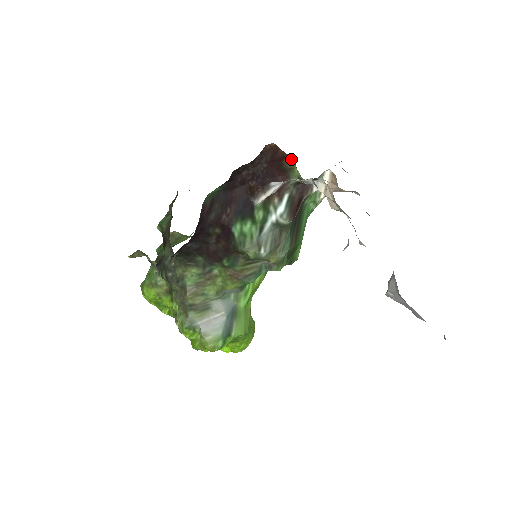
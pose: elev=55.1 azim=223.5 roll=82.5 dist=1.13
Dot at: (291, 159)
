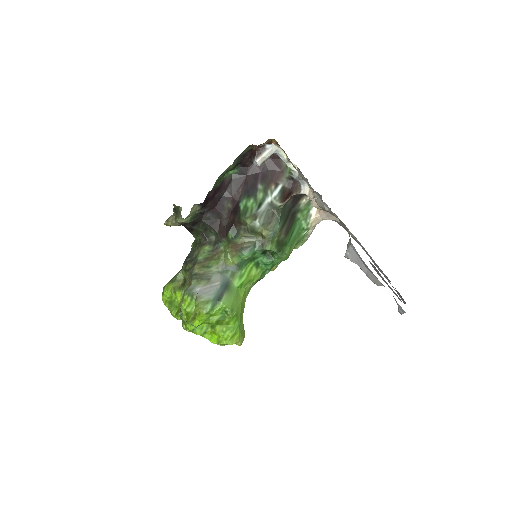
Dot at: occluded
